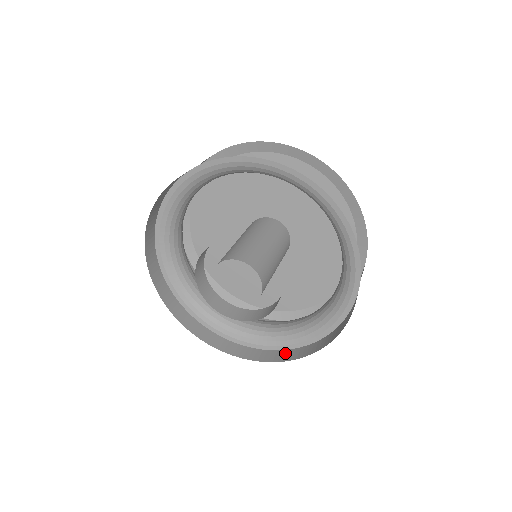
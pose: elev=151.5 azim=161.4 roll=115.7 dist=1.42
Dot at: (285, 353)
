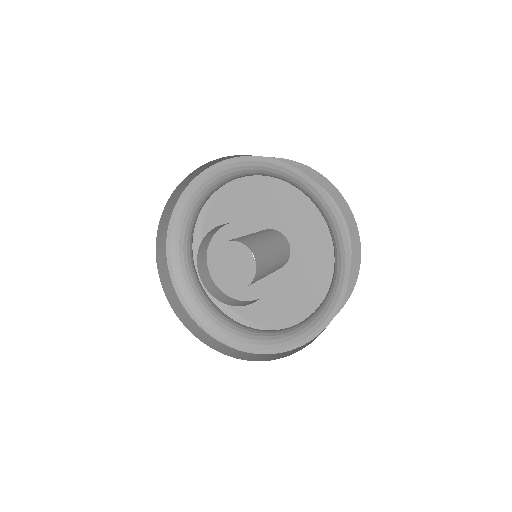
Dot at: (207, 337)
